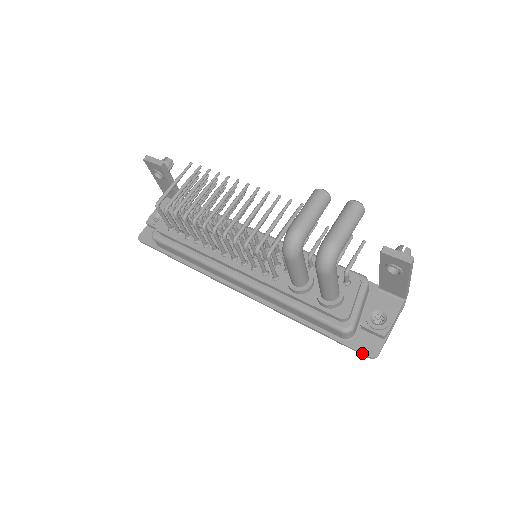
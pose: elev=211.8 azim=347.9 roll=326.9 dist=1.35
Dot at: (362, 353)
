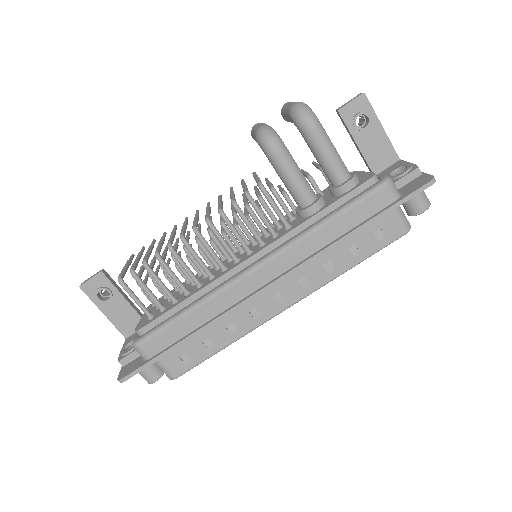
Dot at: (421, 186)
